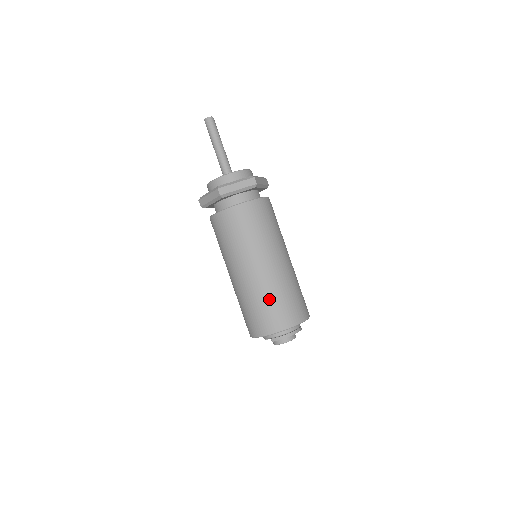
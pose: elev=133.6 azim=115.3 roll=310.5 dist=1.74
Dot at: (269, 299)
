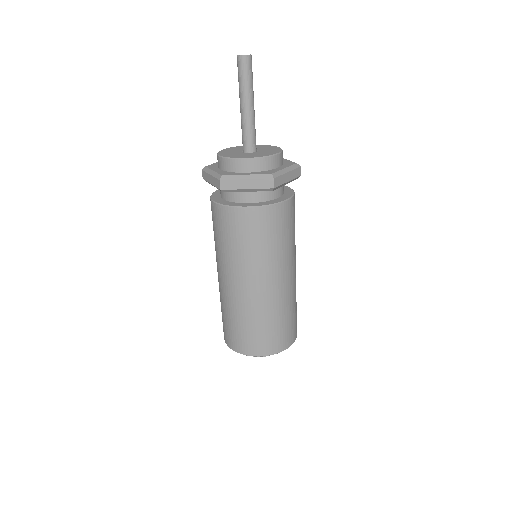
Dot at: (248, 322)
